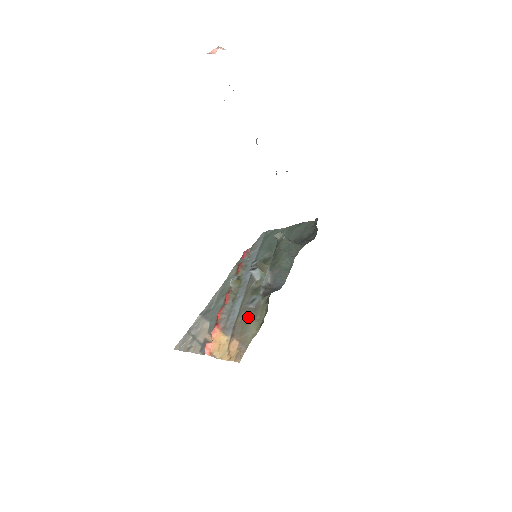
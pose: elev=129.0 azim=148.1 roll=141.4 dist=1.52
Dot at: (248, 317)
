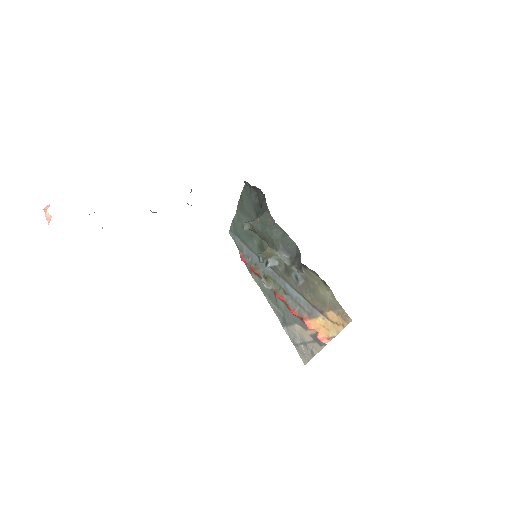
Dot at: (311, 291)
